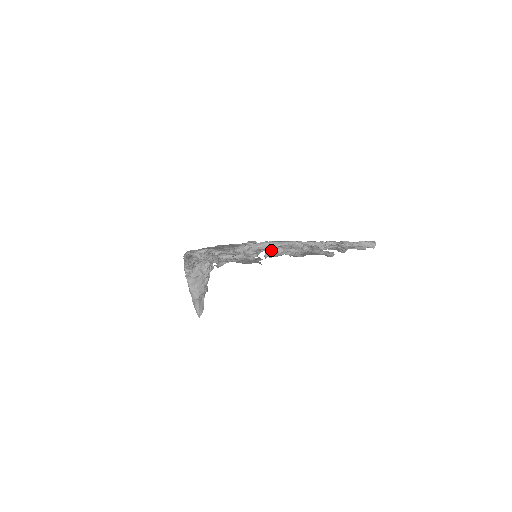
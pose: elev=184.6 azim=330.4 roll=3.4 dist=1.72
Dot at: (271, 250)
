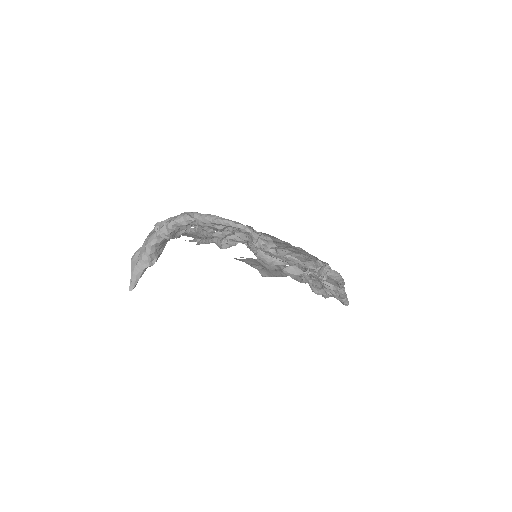
Dot at: (294, 267)
